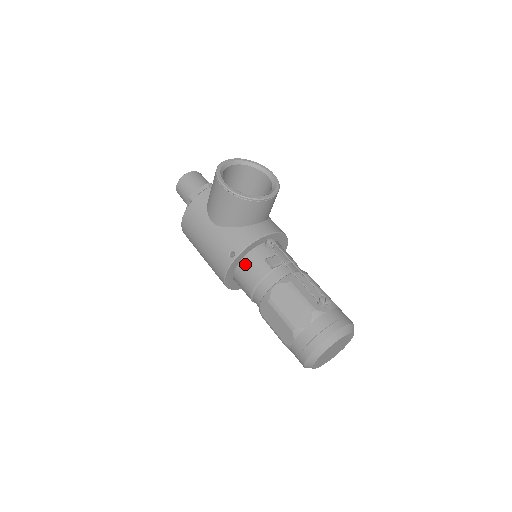
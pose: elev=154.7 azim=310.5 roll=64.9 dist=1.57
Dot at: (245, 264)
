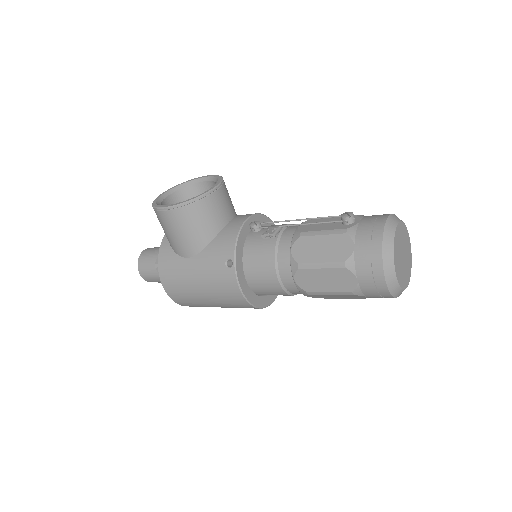
Dot at: (249, 262)
